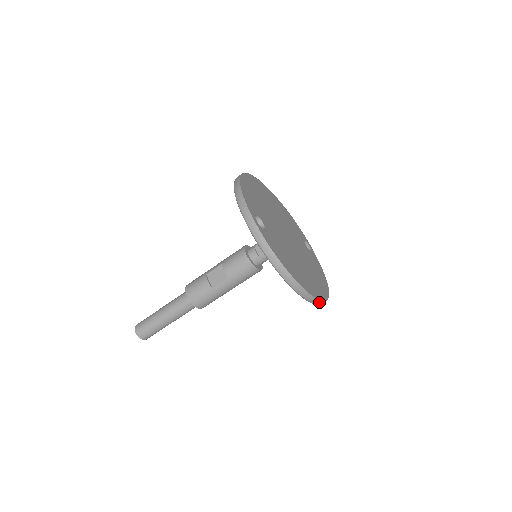
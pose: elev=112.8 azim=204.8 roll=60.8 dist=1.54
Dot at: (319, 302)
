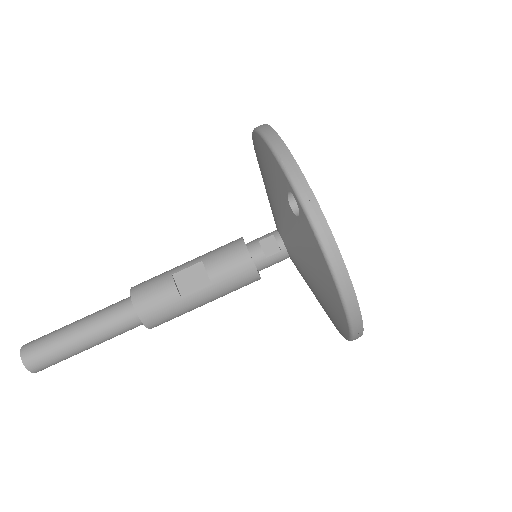
Dot at: (358, 337)
